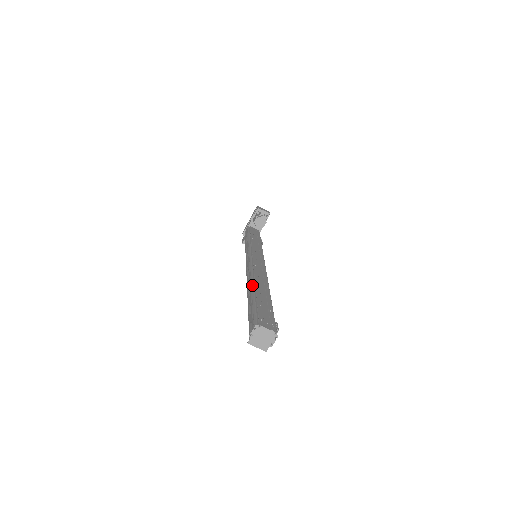
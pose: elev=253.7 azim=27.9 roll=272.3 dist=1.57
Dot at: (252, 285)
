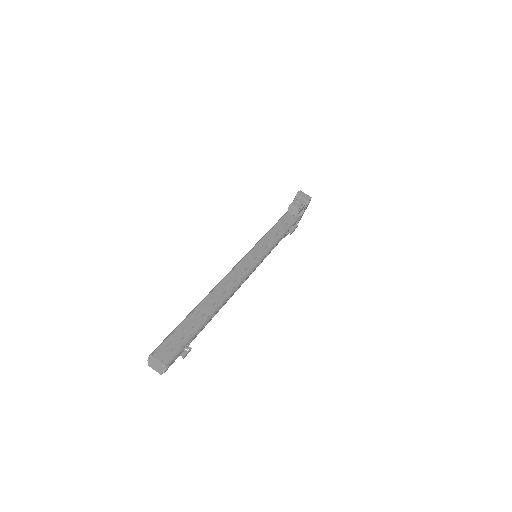
Dot at: (200, 302)
